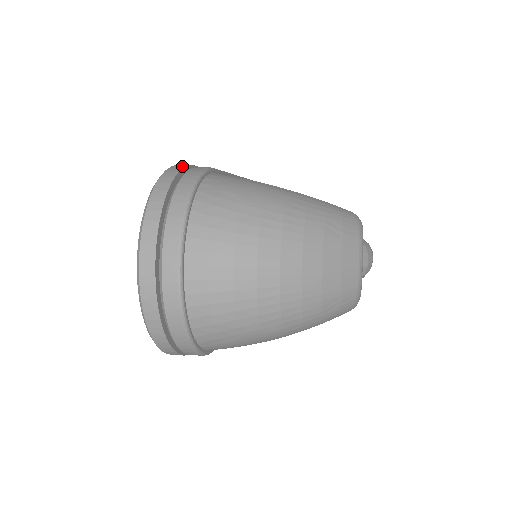
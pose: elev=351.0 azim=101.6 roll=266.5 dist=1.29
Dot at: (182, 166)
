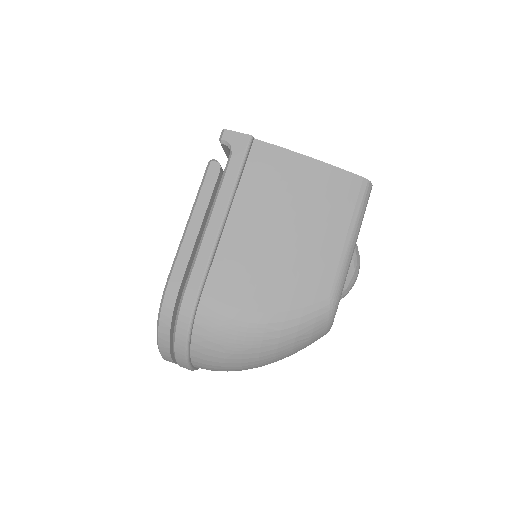
Dot at: (172, 303)
